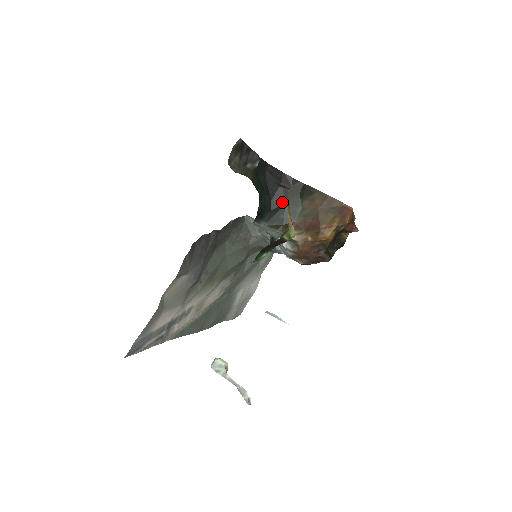
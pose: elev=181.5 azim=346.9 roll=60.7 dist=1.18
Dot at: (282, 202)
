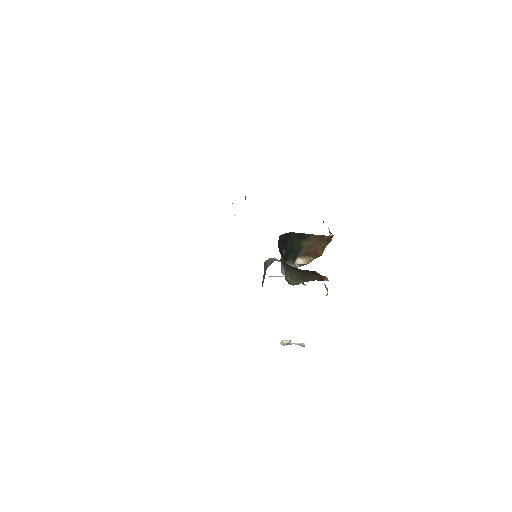
Dot at: (291, 250)
